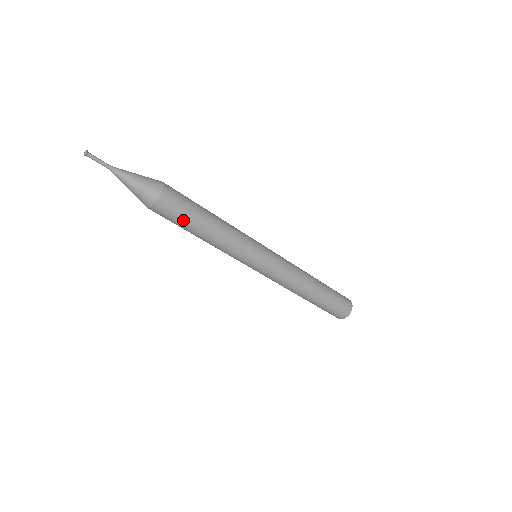
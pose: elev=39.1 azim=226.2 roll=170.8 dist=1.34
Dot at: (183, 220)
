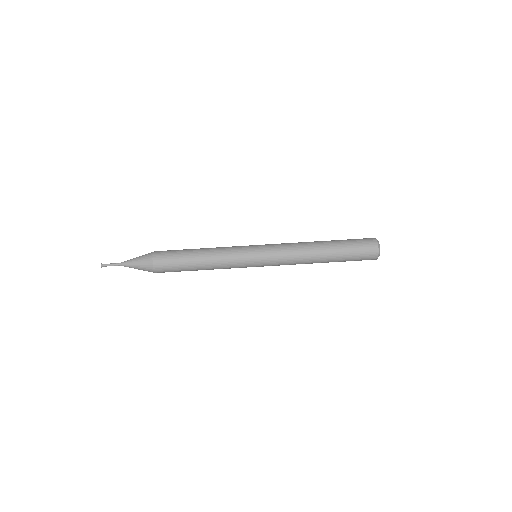
Dot at: (178, 262)
